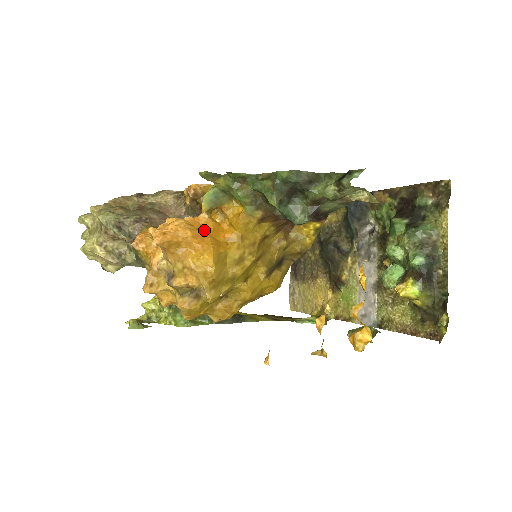
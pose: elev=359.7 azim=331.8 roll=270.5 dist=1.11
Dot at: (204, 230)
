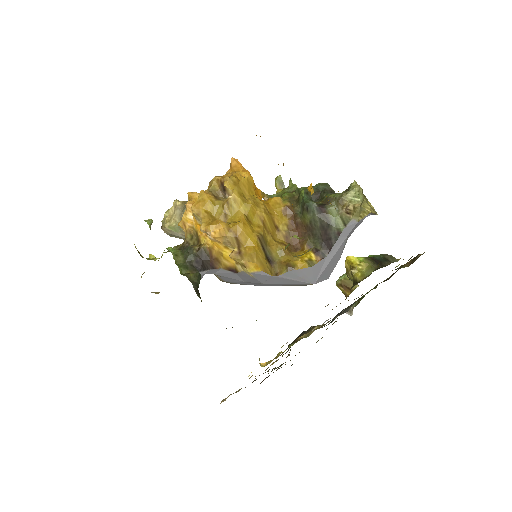
Dot at: occluded
